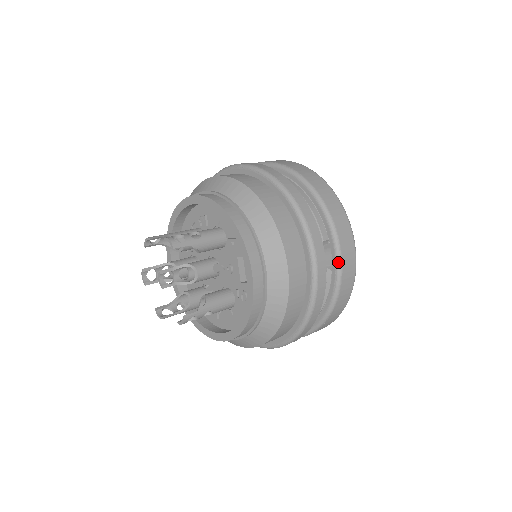
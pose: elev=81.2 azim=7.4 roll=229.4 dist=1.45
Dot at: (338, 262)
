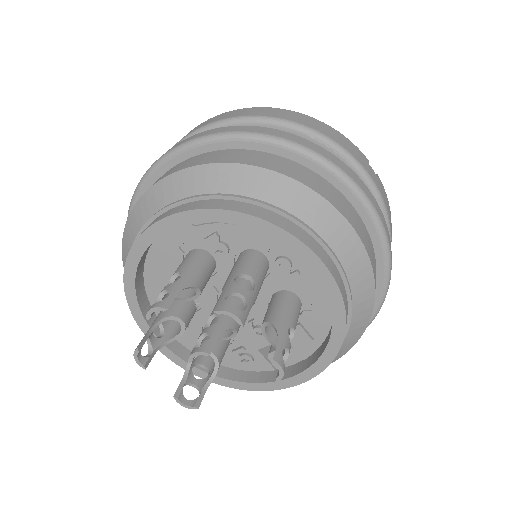
Dot at: occluded
